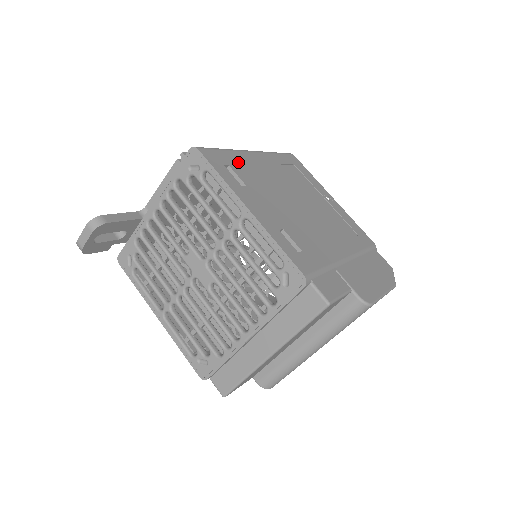
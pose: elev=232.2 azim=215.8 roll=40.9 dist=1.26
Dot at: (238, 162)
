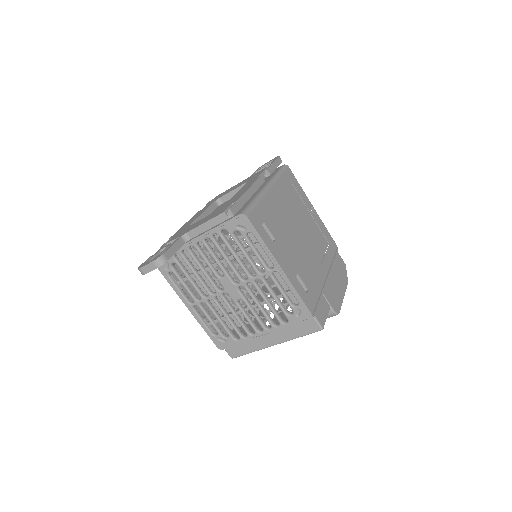
Dot at: (267, 212)
